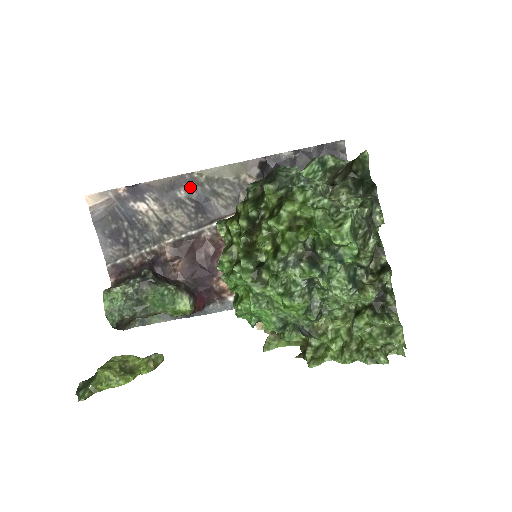
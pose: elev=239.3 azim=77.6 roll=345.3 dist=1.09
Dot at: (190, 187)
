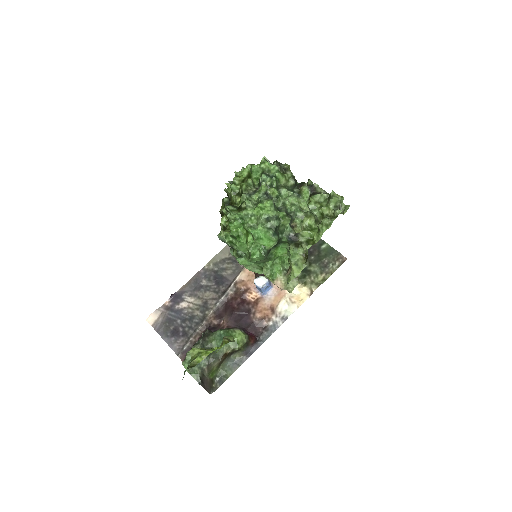
Dot at: (207, 276)
